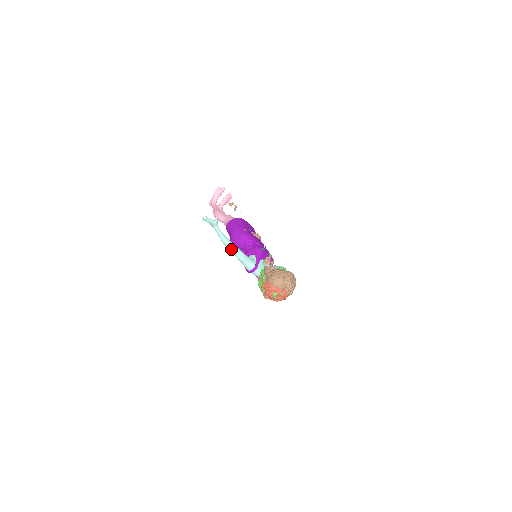
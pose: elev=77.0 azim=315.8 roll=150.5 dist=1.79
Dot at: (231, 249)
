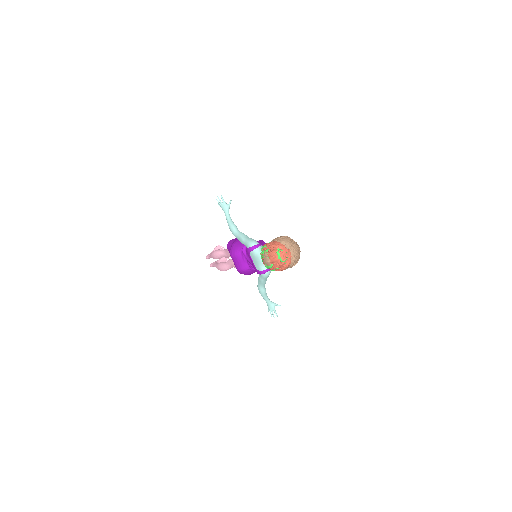
Dot at: (236, 232)
